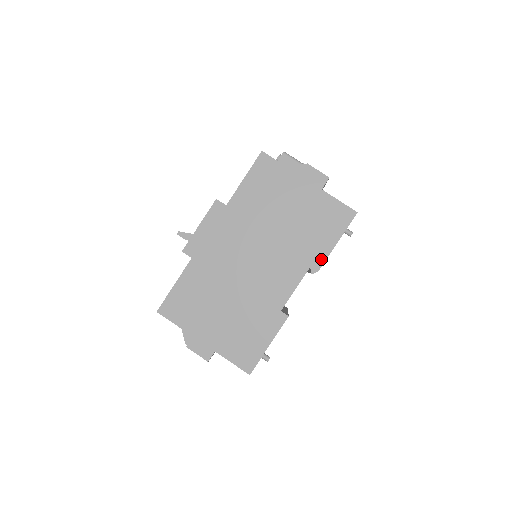
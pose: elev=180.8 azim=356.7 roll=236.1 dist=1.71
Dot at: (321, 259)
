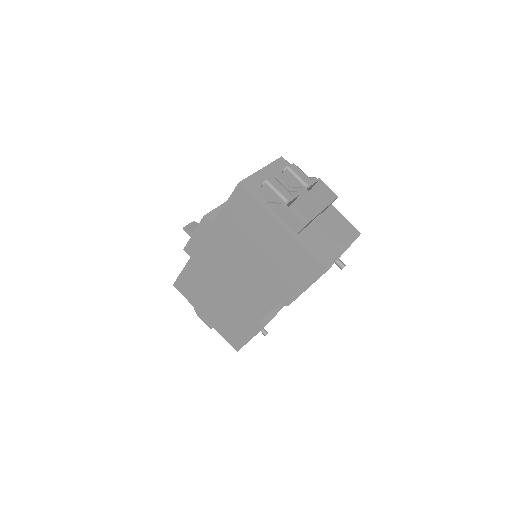
Dot at: (291, 297)
